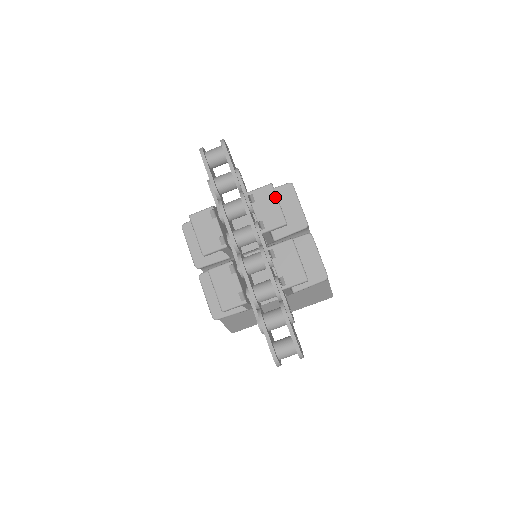
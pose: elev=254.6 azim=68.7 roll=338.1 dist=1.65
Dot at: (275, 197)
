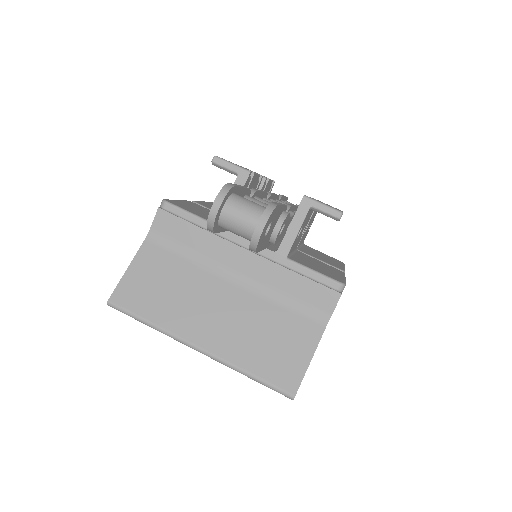
Dot at: occluded
